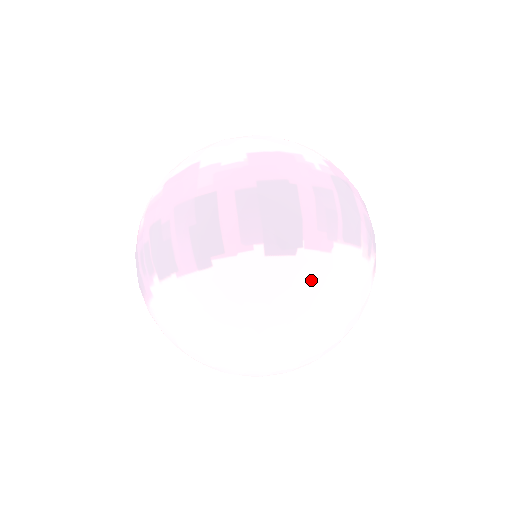
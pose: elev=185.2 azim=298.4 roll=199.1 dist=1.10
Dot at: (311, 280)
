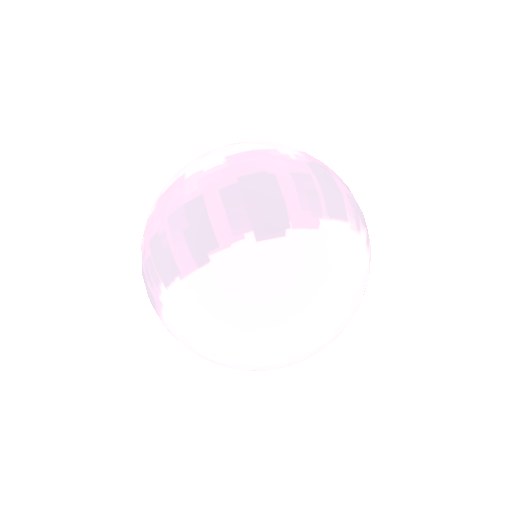
Dot at: (305, 257)
